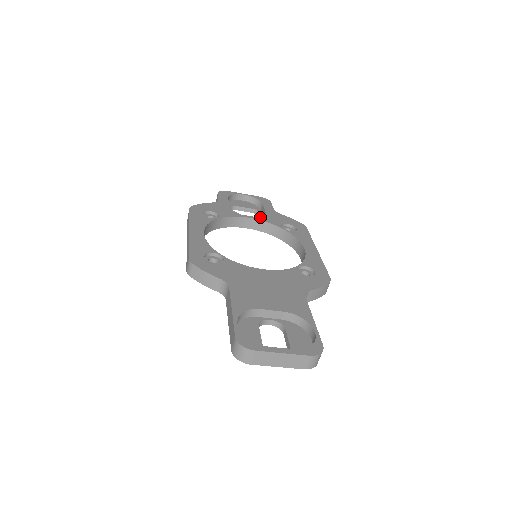
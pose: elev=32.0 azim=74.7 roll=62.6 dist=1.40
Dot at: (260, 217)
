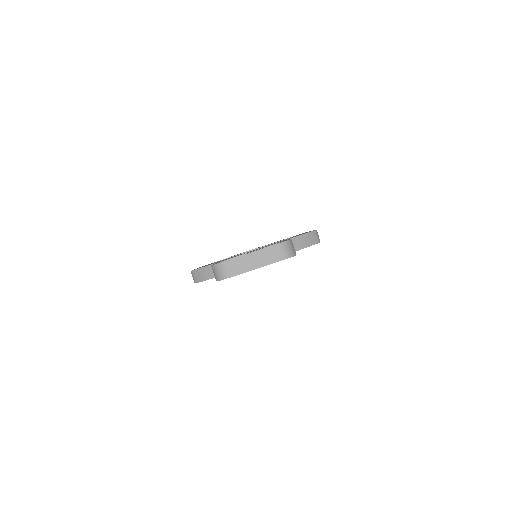
Dot at: occluded
